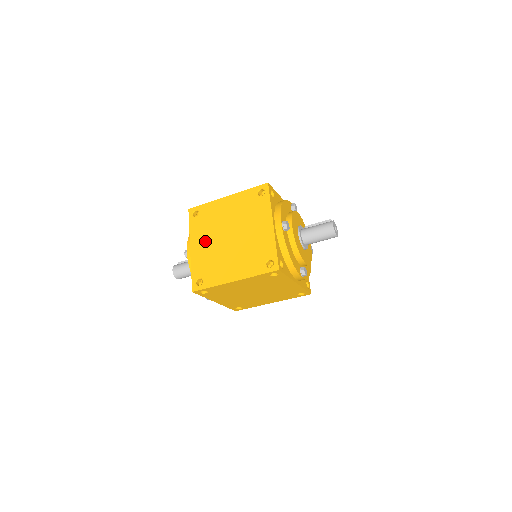
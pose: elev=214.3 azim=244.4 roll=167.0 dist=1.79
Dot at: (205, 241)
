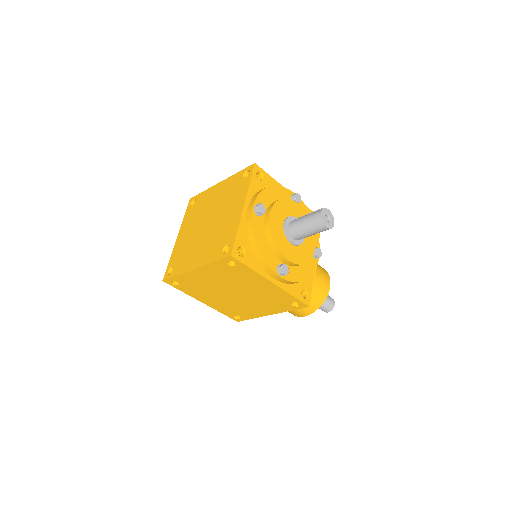
Dot at: (189, 229)
